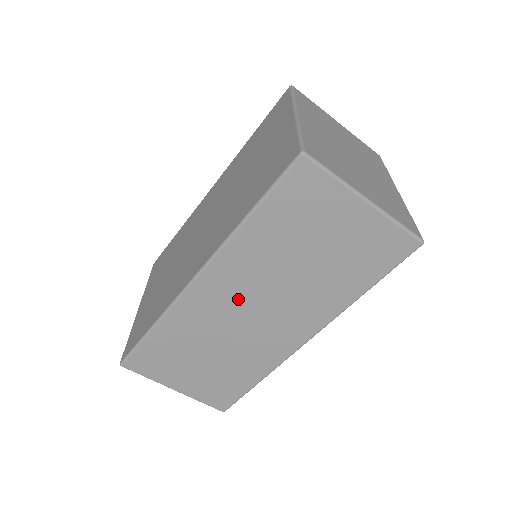
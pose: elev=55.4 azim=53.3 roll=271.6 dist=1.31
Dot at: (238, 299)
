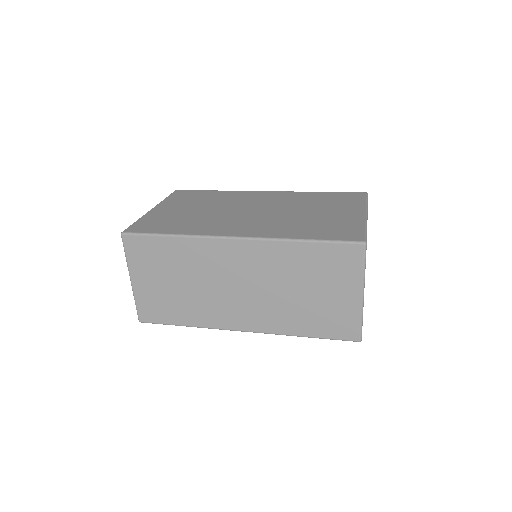
Dot at: (241, 272)
